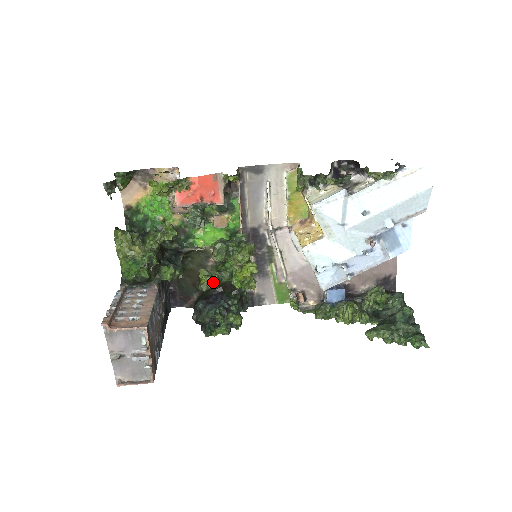
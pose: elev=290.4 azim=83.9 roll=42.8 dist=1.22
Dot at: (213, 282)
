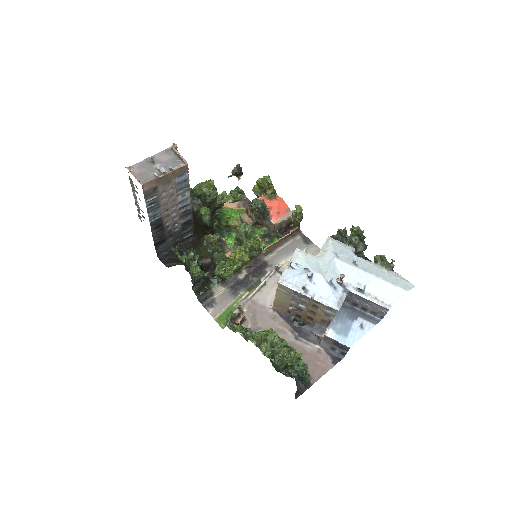
Dot at: (214, 245)
